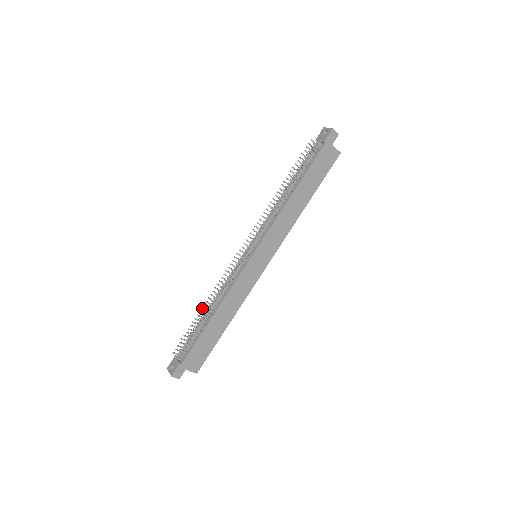
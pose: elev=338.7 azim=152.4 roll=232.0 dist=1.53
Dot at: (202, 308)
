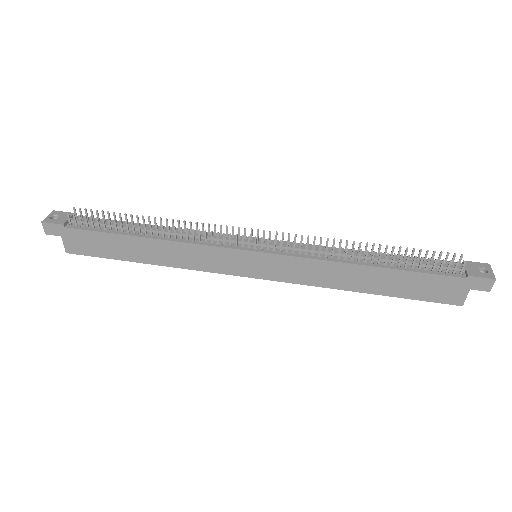
Dot at: occluded
